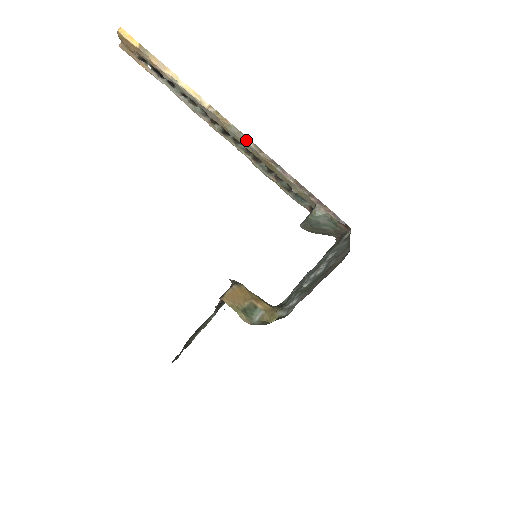
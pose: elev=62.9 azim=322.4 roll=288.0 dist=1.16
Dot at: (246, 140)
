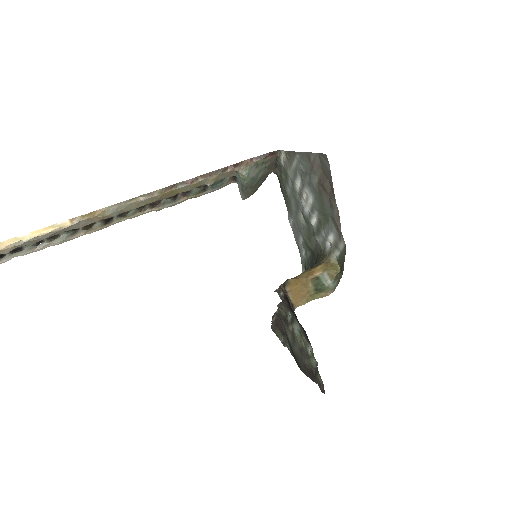
Dot at: (131, 202)
